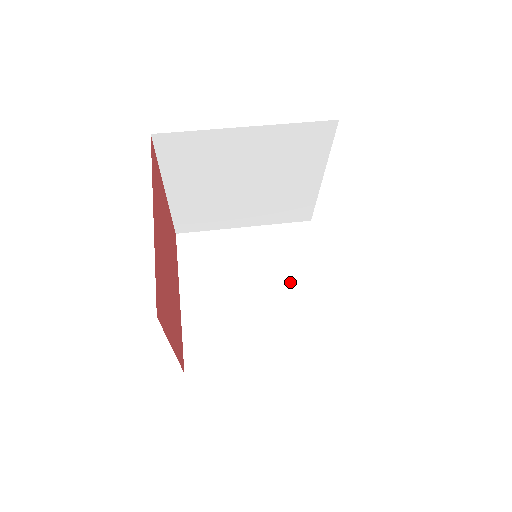
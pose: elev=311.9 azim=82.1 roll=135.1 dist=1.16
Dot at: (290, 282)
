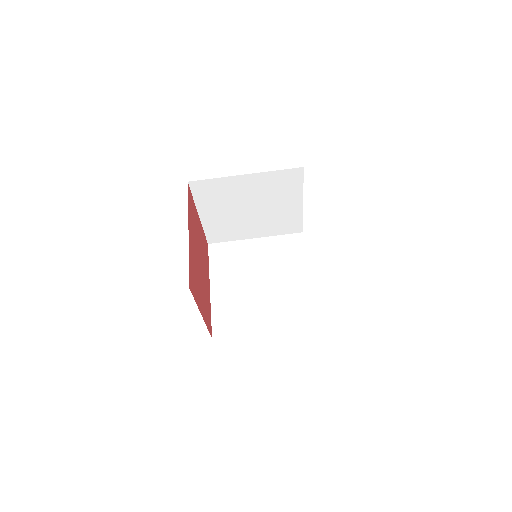
Dot at: (278, 204)
